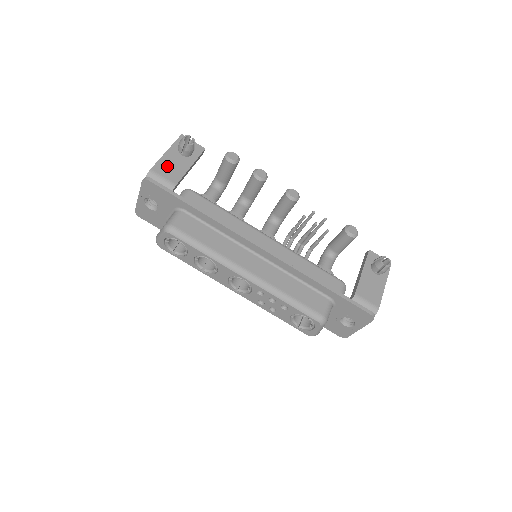
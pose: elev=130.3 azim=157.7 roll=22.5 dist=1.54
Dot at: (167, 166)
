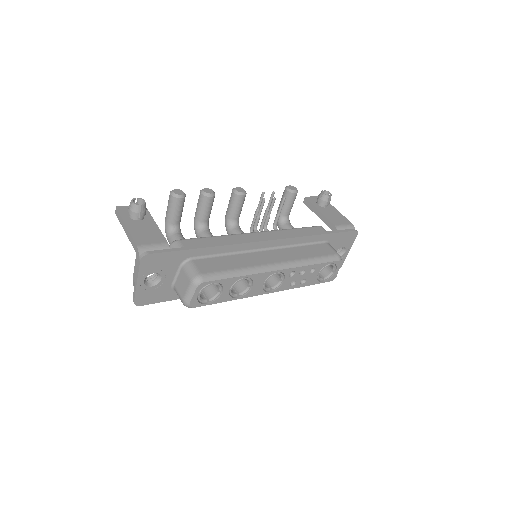
Dot at: (143, 235)
